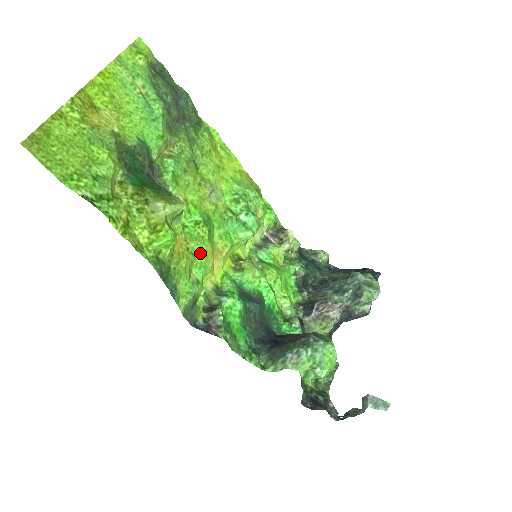
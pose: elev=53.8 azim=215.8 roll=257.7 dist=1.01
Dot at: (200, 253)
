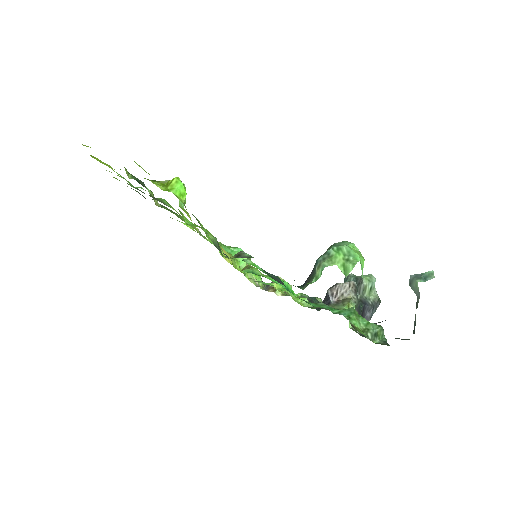
Dot at: occluded
